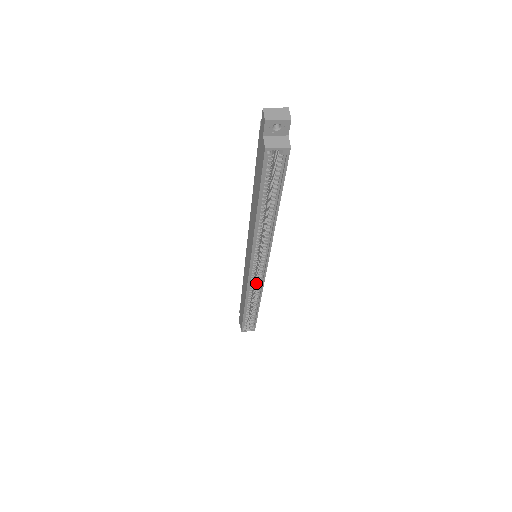
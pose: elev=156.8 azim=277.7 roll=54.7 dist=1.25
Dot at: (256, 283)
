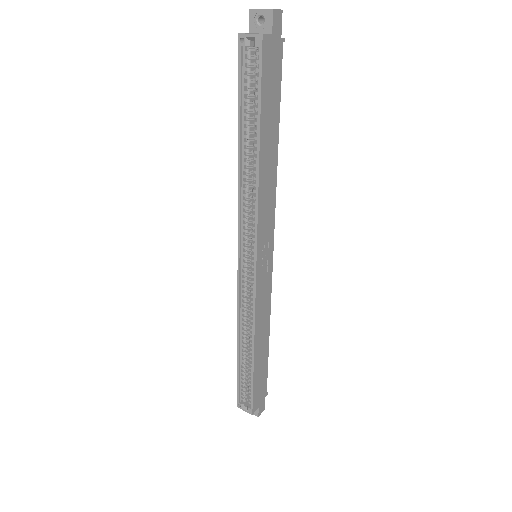
Dot at: (251, 303)
